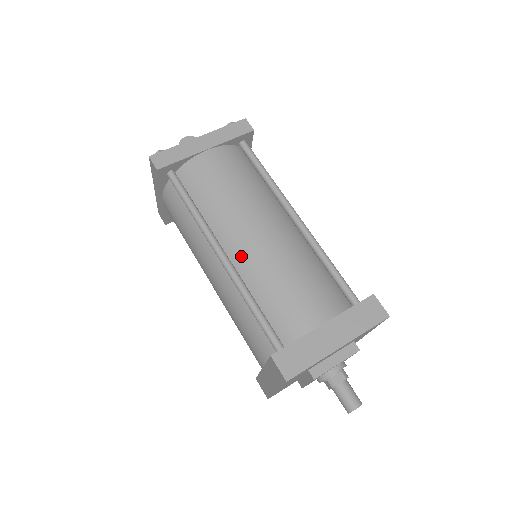
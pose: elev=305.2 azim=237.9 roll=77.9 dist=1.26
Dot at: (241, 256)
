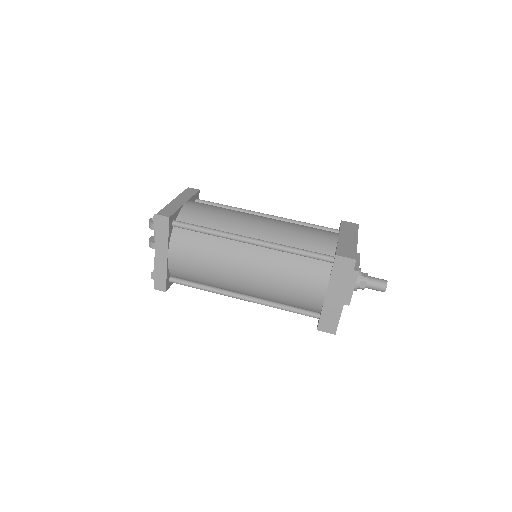
Dot at: (263, 235)
